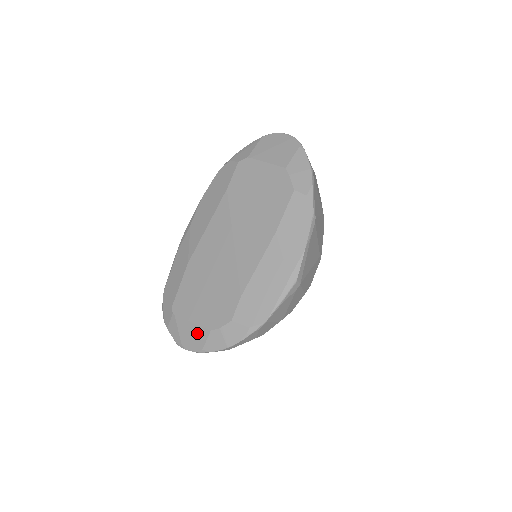
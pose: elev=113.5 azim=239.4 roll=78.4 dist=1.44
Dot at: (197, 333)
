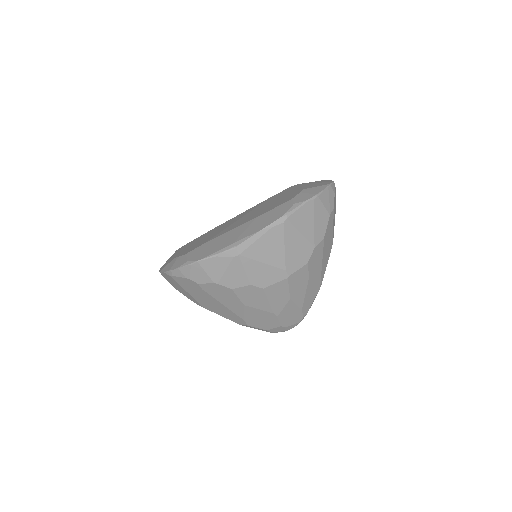
Dot at: (170, 260)
